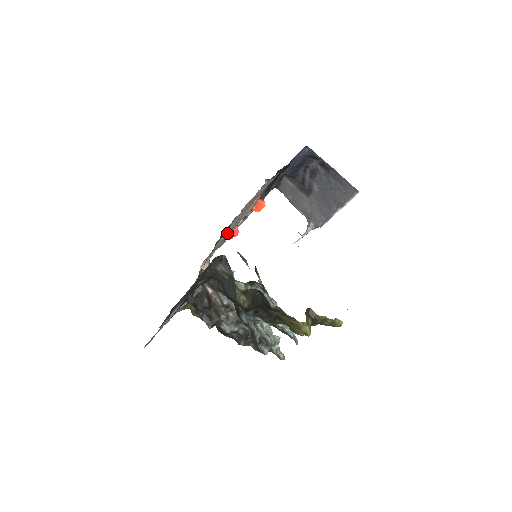
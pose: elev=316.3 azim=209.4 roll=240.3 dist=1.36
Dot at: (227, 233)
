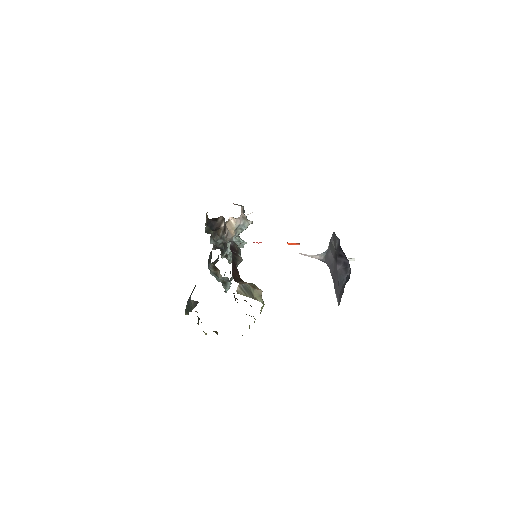
Dot at: occluded
